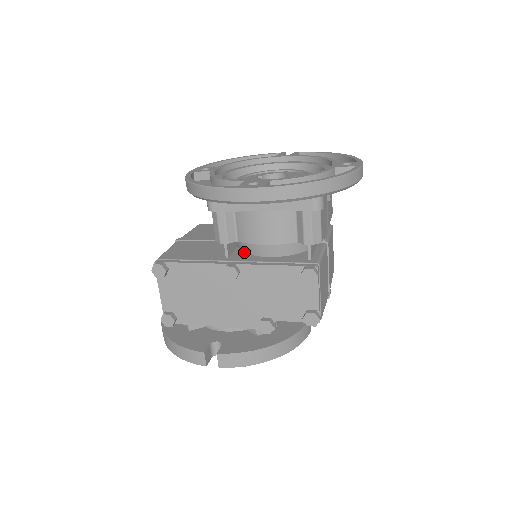
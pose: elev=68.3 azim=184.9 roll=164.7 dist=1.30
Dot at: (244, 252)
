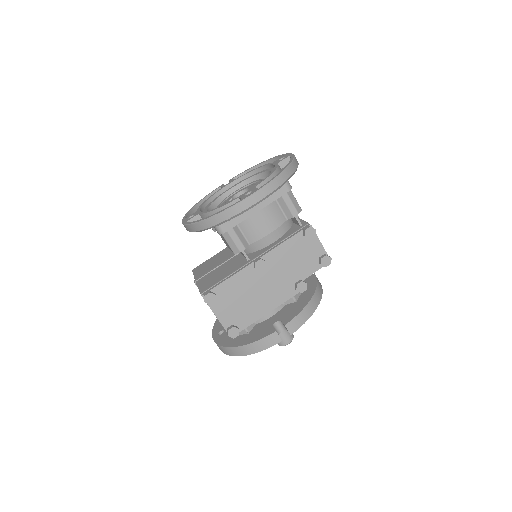
Dot at: (254, 252)
